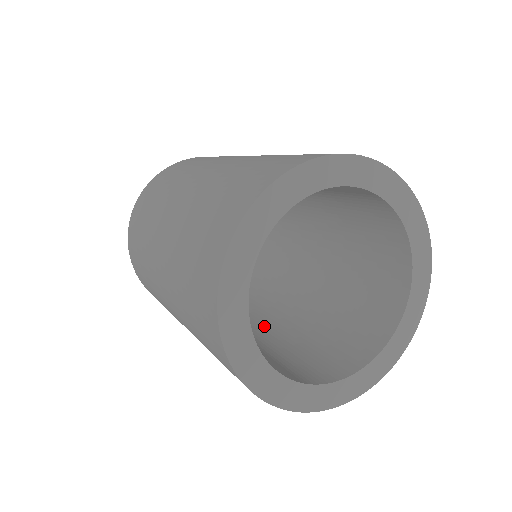
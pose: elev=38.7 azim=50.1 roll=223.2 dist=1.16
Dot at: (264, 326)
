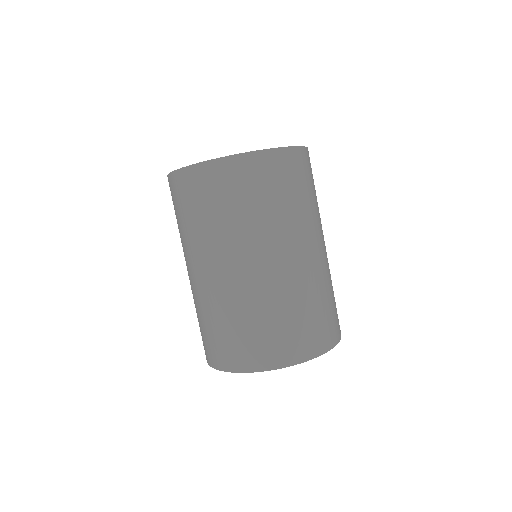
Dot at: occluded
